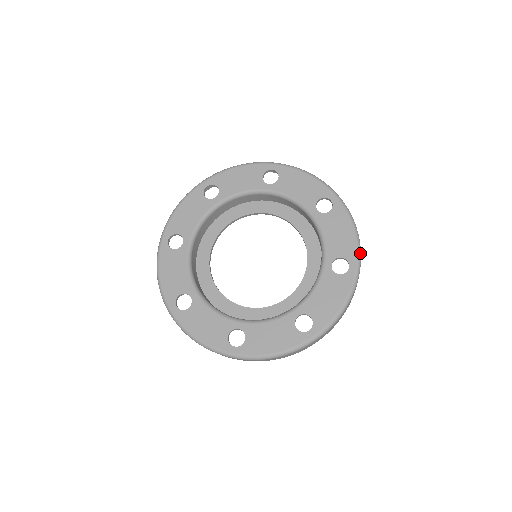
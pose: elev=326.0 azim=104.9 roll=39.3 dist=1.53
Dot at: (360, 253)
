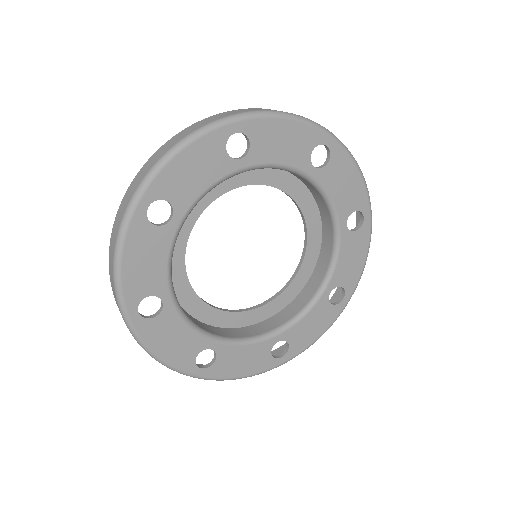
Dot at: occluded
